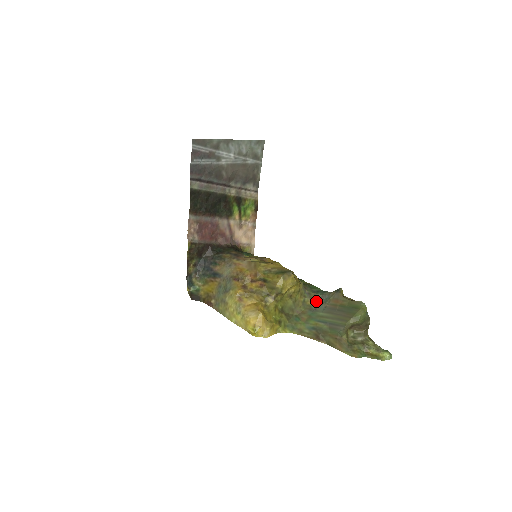
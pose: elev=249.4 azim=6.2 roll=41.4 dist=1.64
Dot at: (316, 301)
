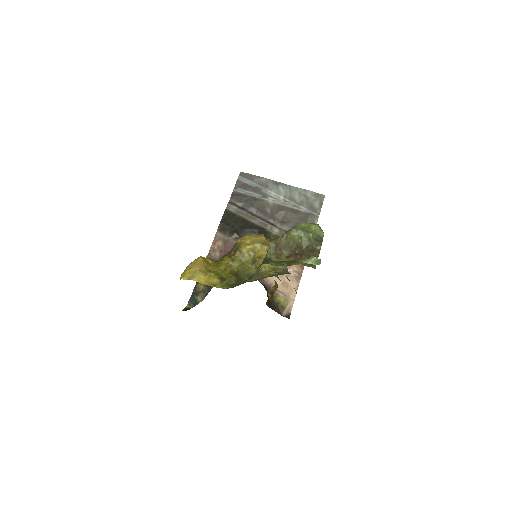
Dot at: occluded
